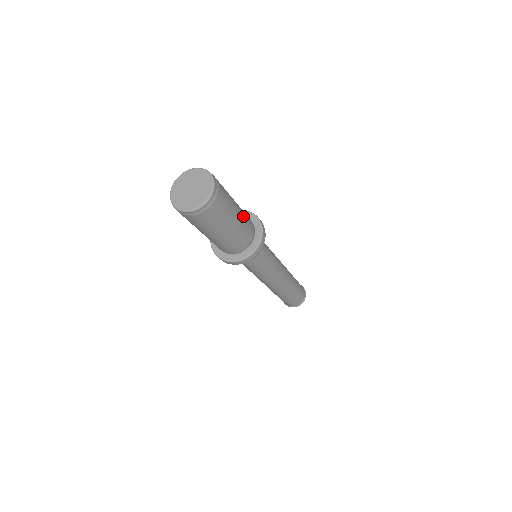
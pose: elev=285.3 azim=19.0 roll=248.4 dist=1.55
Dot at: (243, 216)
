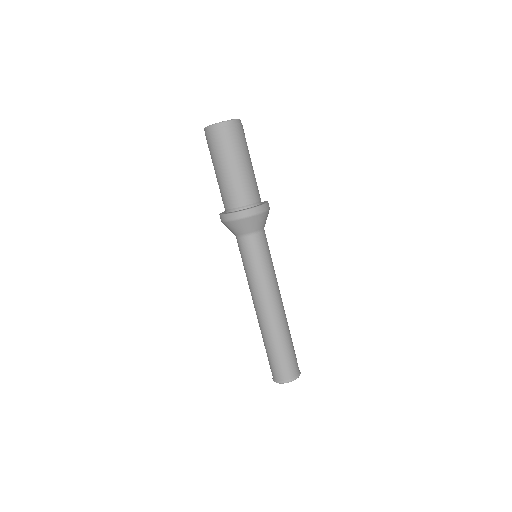
Dot at: (245, 178)
